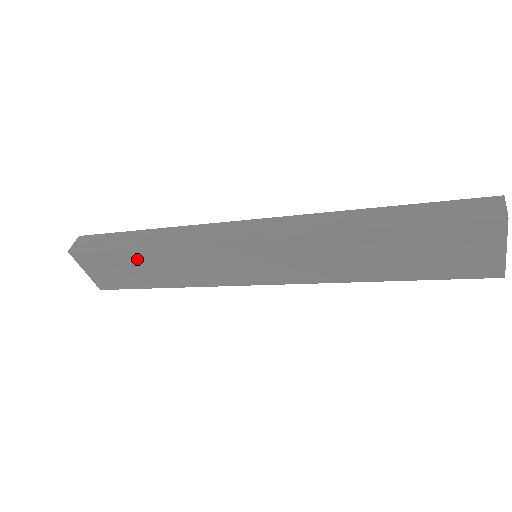
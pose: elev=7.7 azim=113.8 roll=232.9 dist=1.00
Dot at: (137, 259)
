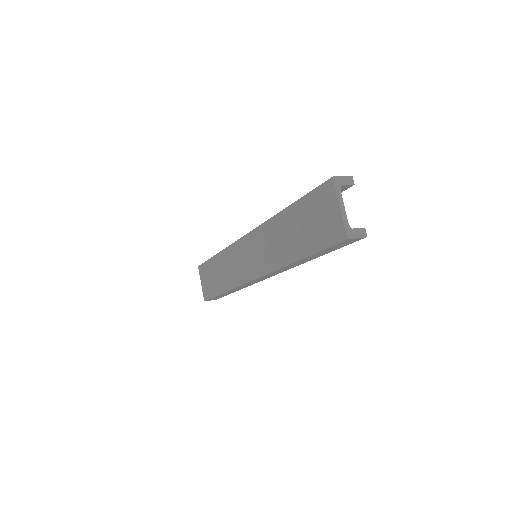
Dot at: (216, 266)
